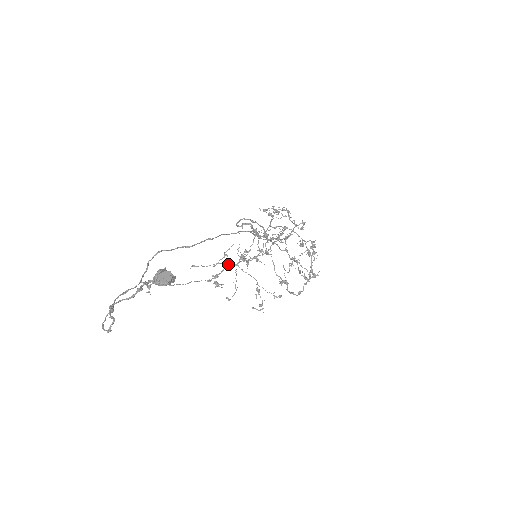
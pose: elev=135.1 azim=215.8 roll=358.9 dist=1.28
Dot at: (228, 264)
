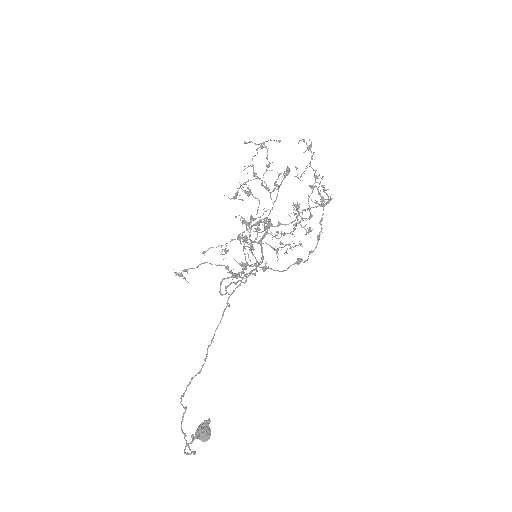
Dot at: occluded
